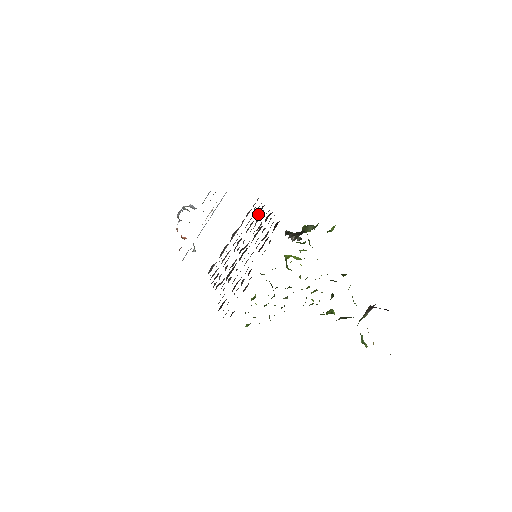
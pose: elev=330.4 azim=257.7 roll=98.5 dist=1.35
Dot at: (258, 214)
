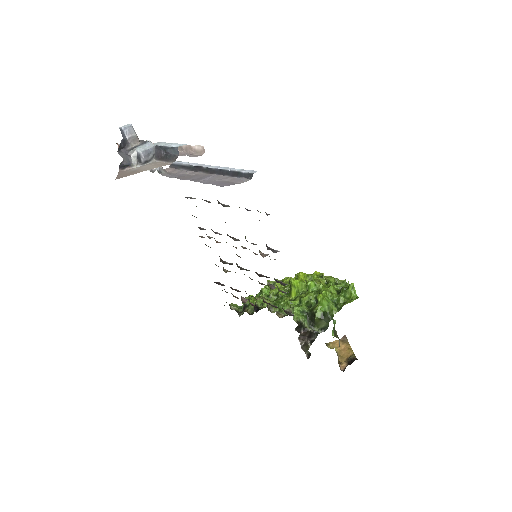
Dot at: occluded
